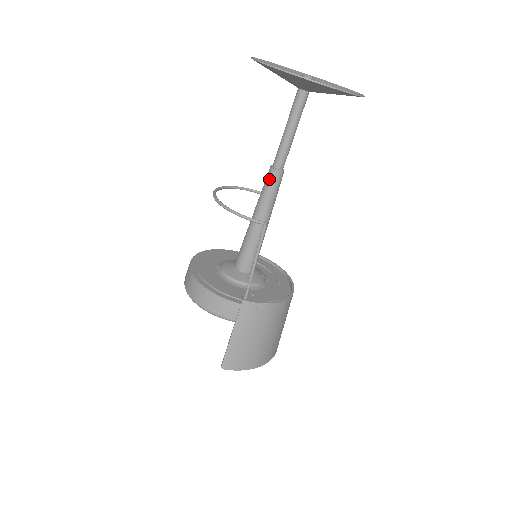
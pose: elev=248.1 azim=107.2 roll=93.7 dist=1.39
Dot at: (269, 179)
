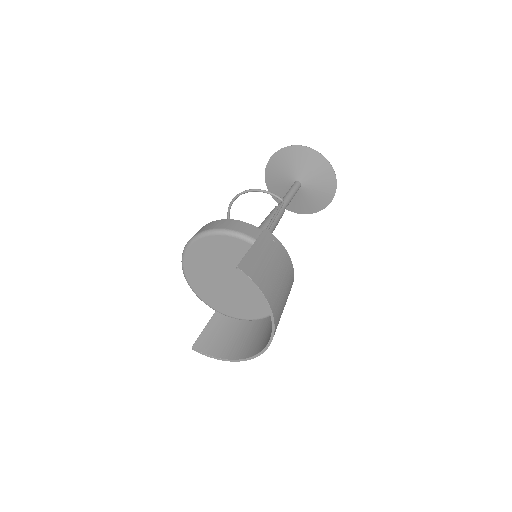
Dot at: (275, 209)
